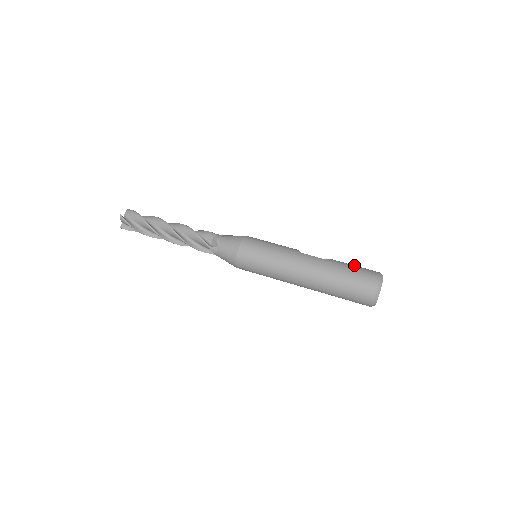
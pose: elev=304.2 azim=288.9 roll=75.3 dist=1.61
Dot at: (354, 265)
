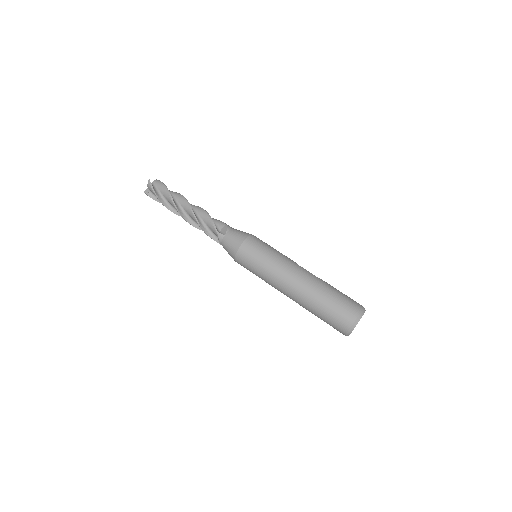
Dot at: occluded
